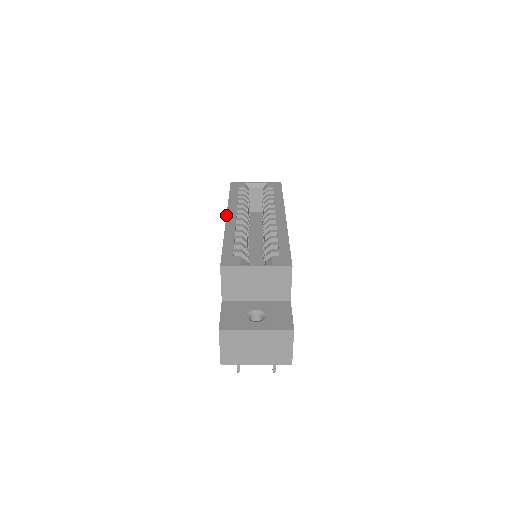
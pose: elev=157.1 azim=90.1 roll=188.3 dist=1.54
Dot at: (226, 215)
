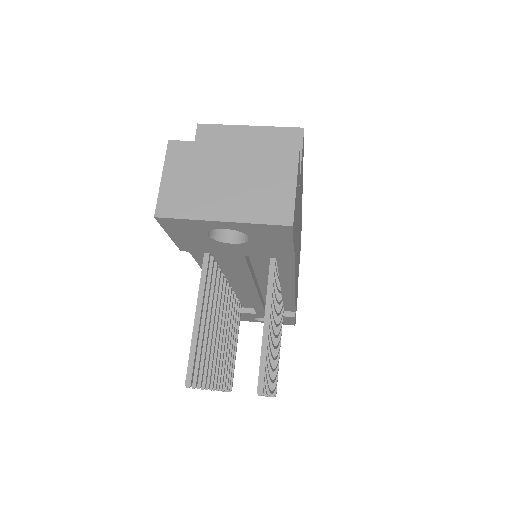
Dot at: occluded
